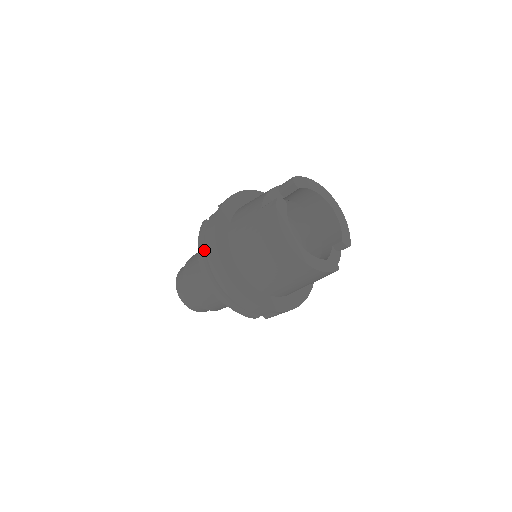
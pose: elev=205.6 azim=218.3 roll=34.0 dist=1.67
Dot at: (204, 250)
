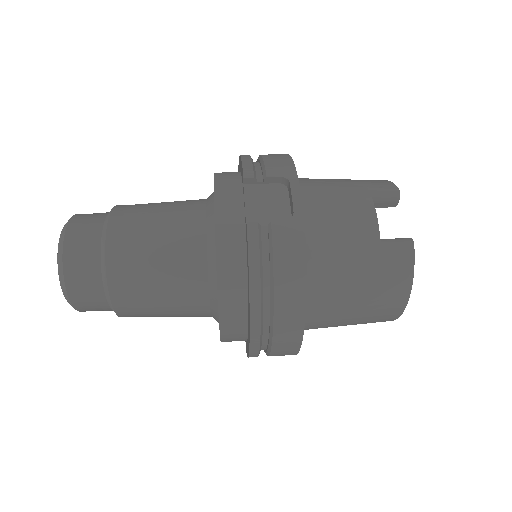
Dot at: (263, 289)
